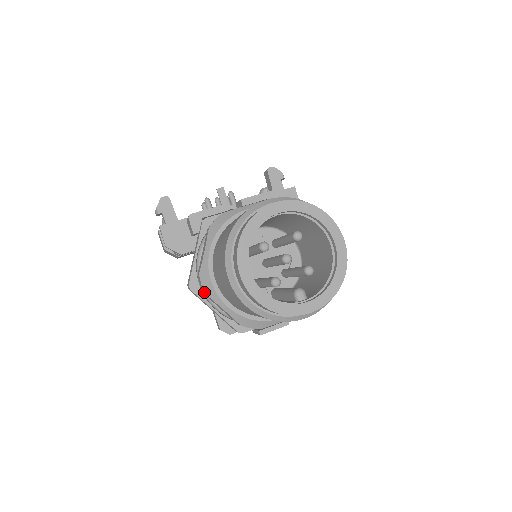
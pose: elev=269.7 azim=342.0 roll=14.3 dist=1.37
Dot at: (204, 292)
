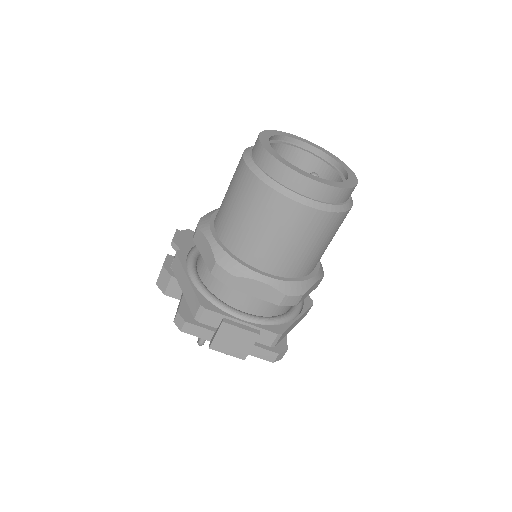
Dot at: (196, 228)
